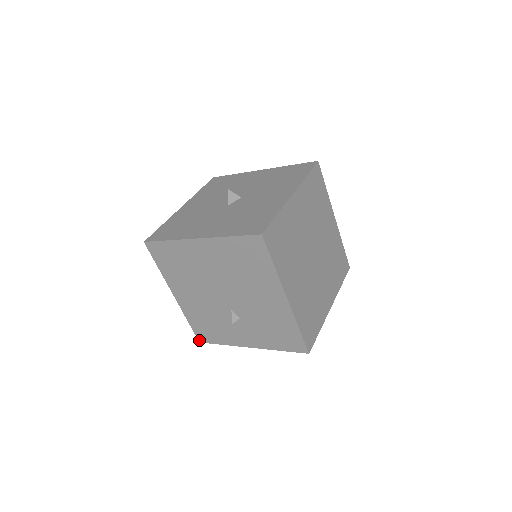
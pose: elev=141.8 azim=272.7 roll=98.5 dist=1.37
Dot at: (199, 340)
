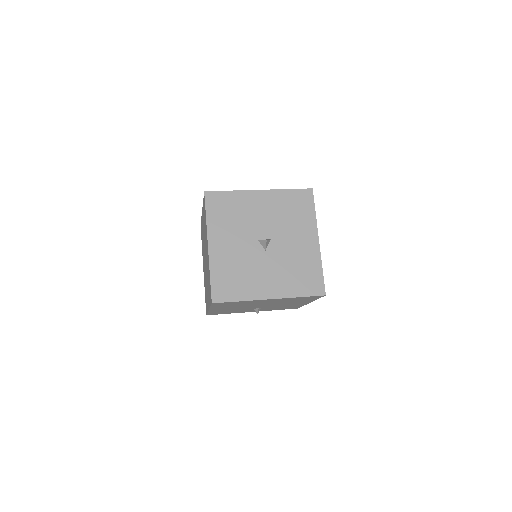
Dot at: occluded
